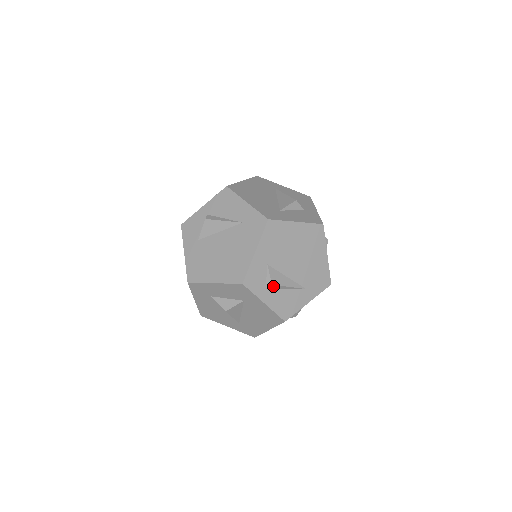
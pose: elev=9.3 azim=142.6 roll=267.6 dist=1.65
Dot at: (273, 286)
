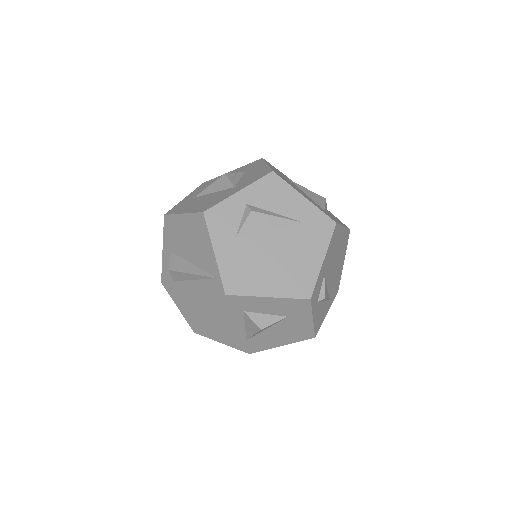
Dot at: (323, 299)
